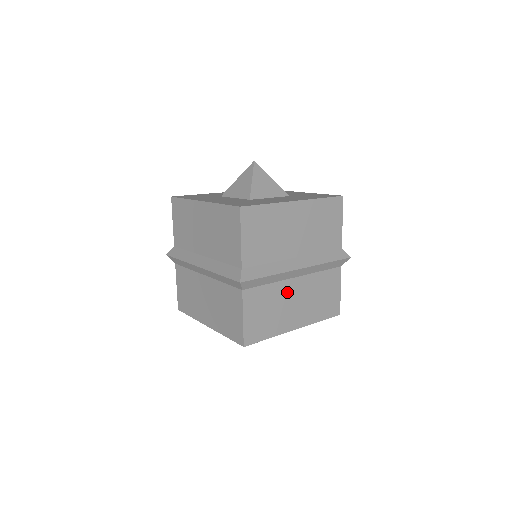
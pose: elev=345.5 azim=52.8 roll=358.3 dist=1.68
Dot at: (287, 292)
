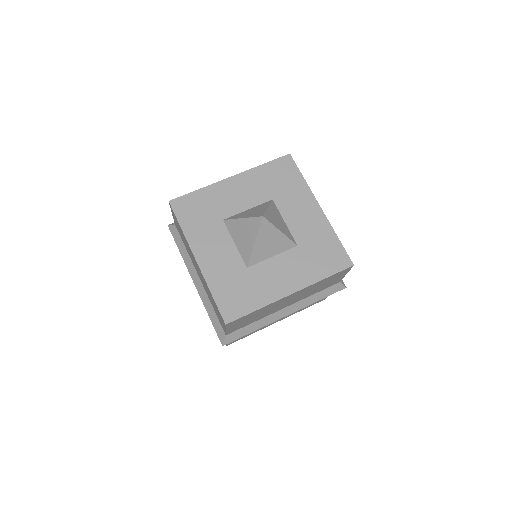
Dot at: occluded
